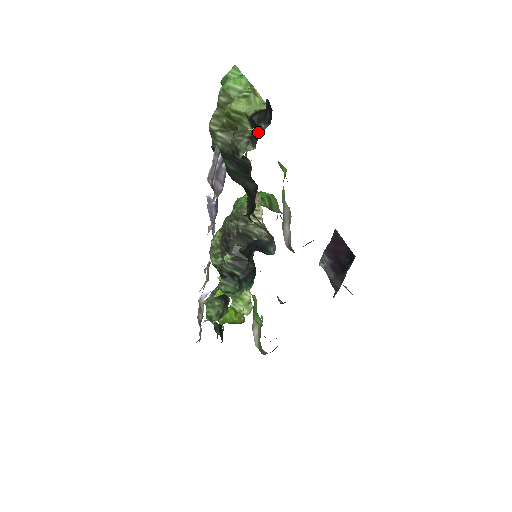
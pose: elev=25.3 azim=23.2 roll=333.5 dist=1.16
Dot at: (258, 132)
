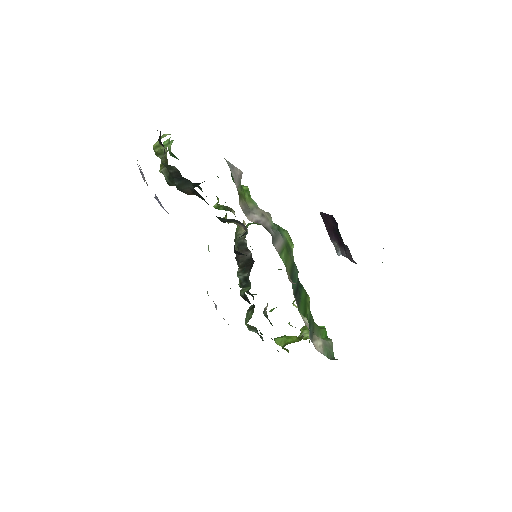
Dot at: occluded
